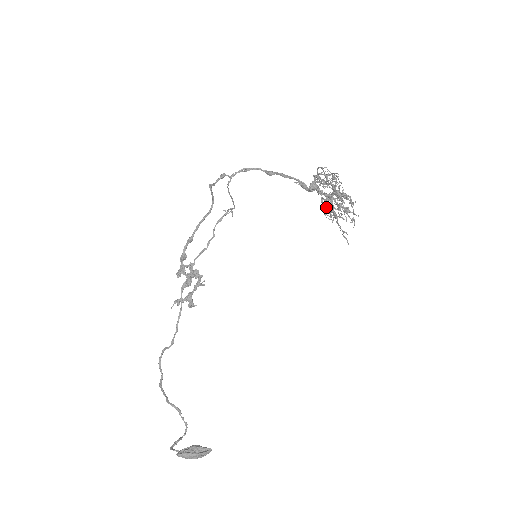
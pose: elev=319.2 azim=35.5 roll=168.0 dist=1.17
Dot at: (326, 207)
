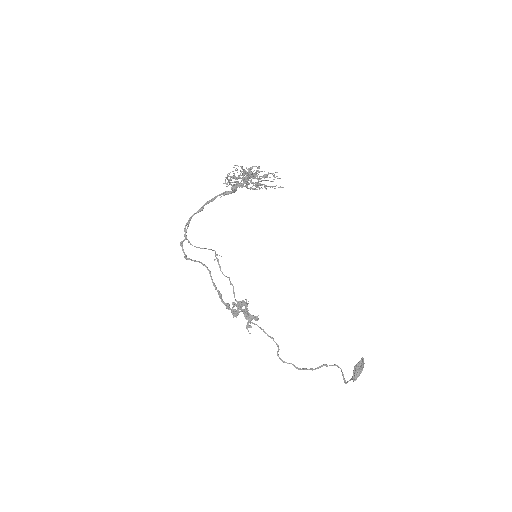
Dot at: occluded
